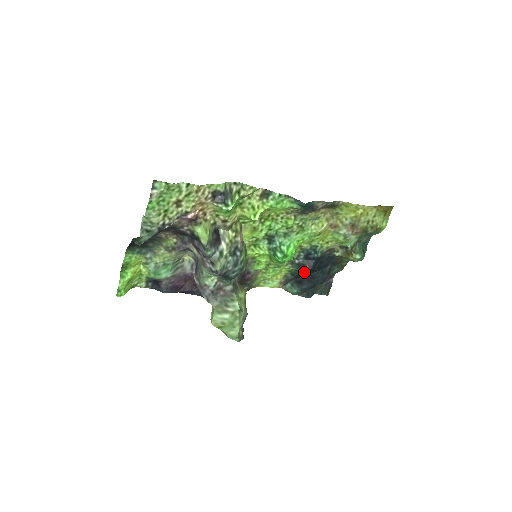
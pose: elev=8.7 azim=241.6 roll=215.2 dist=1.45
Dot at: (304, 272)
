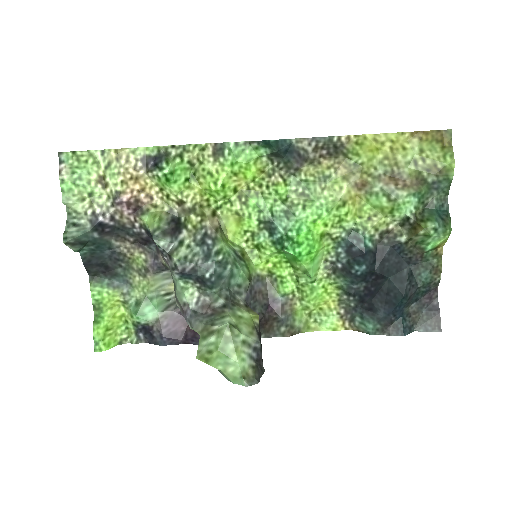
Dot at: (364, 285)
